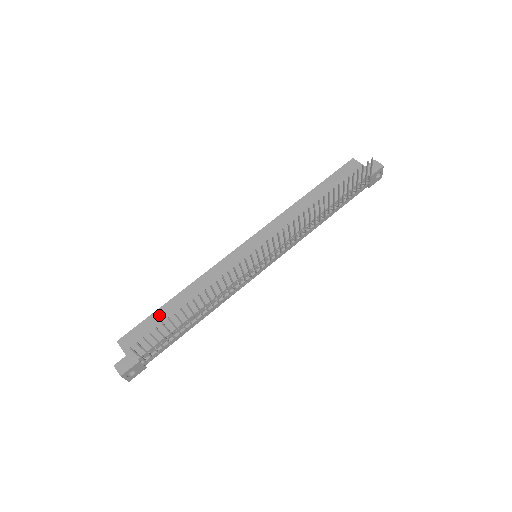
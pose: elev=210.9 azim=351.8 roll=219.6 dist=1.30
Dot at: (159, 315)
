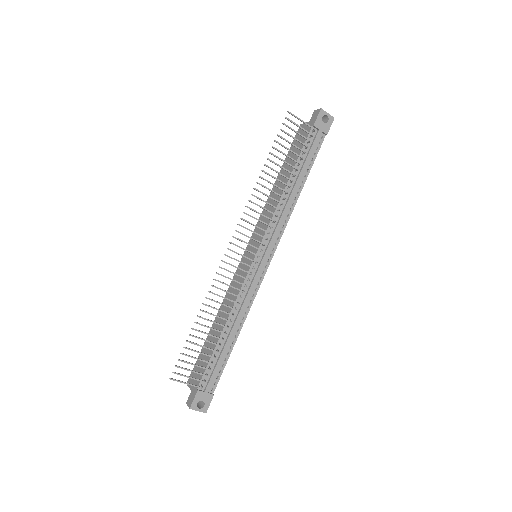
Dot at: occluded
